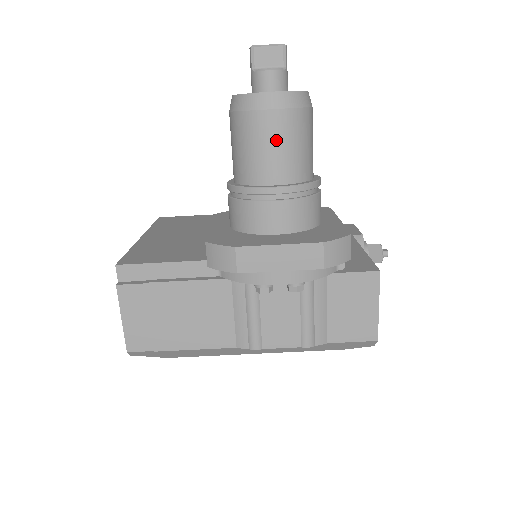
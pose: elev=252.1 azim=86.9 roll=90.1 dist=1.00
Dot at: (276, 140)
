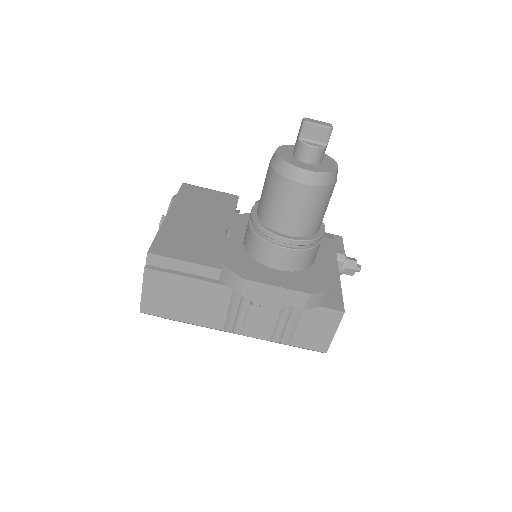
Dot at: (300, 206)
